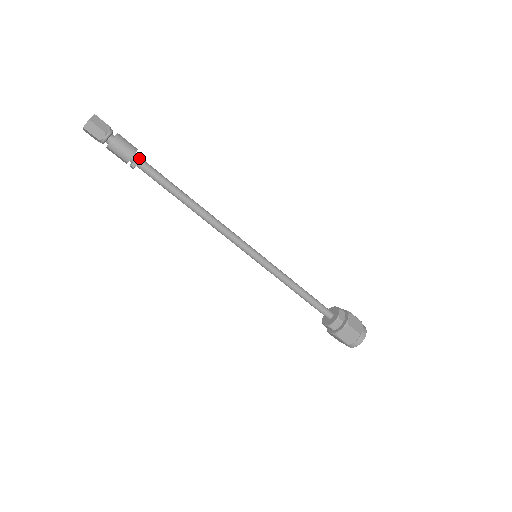
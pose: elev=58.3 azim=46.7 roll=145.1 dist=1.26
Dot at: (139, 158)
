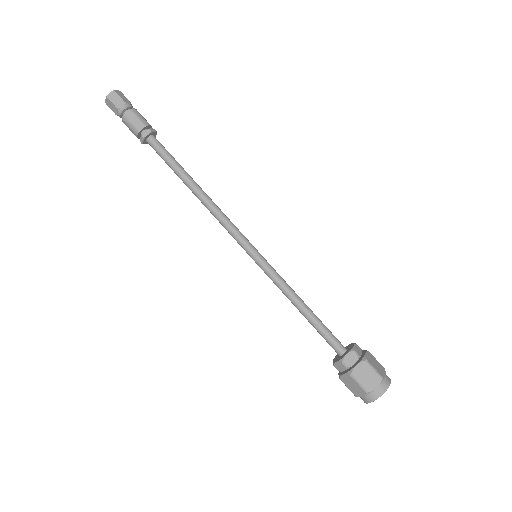
Dot at: (155, 131)
